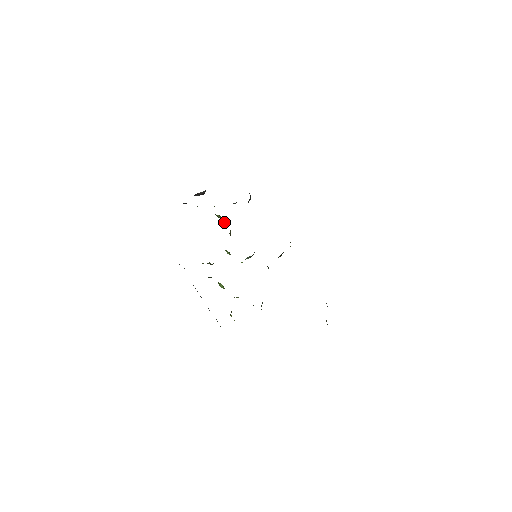
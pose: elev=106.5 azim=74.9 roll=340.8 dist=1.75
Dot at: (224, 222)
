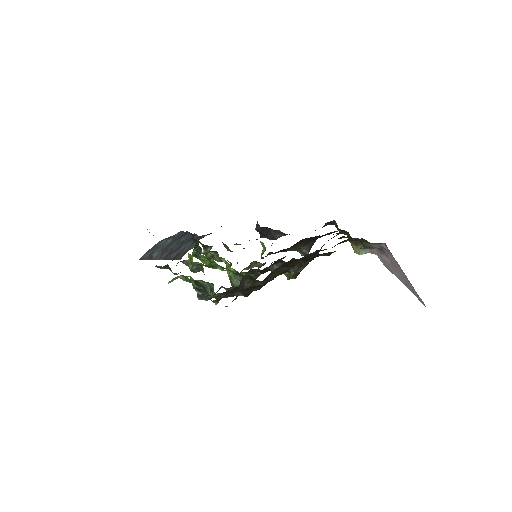
Dot at: occluded
